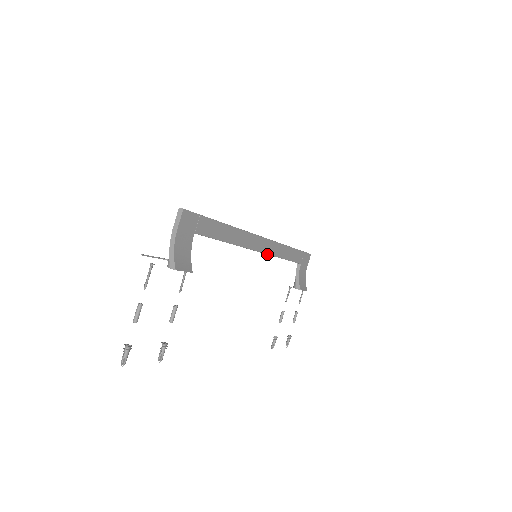
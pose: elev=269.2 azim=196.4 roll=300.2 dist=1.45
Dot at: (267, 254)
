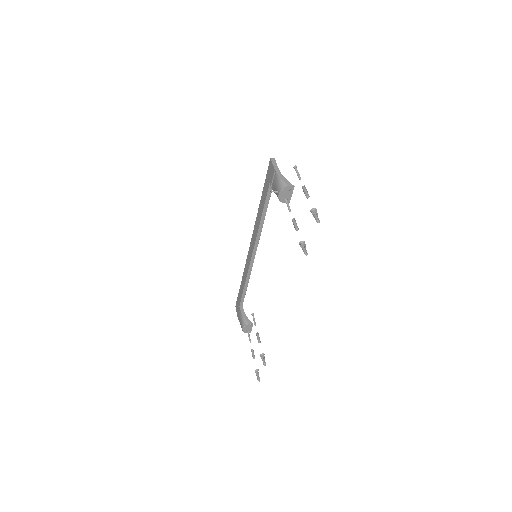
Dot at: occluded
